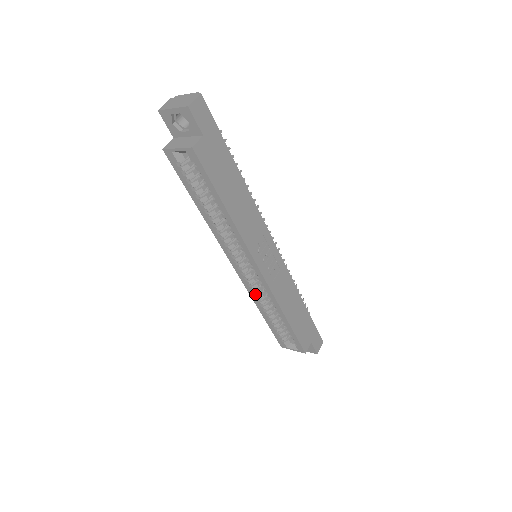
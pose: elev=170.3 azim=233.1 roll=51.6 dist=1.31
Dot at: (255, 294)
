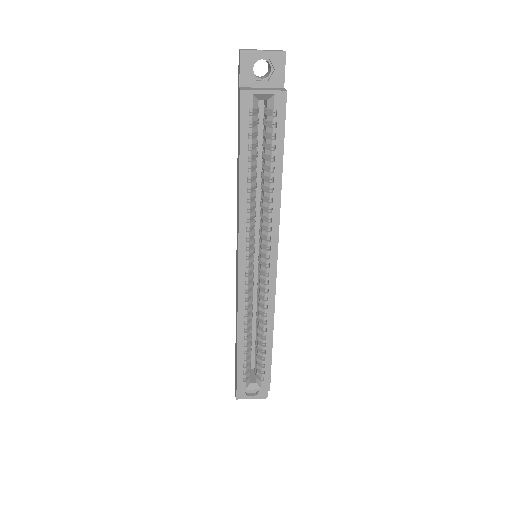
Dot at: (244, 306)
